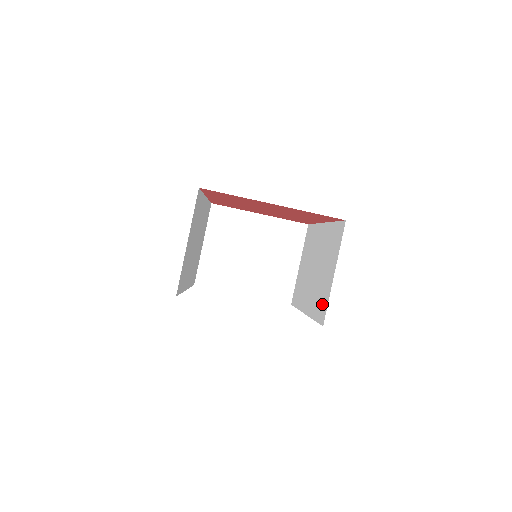
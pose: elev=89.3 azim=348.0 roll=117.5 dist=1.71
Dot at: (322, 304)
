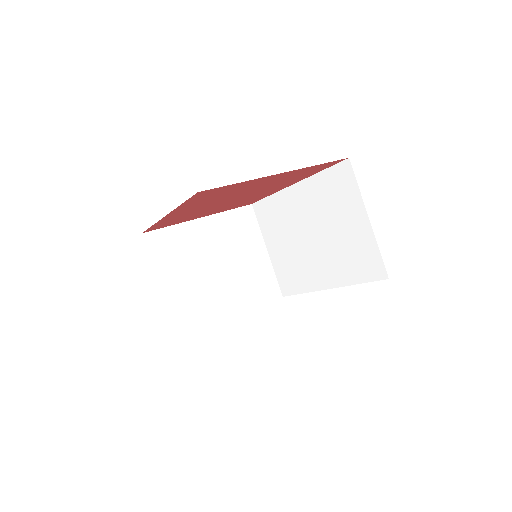
Dot at: (366, 260)
